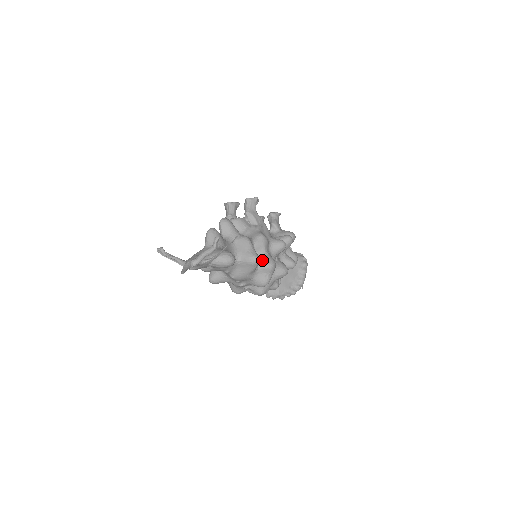
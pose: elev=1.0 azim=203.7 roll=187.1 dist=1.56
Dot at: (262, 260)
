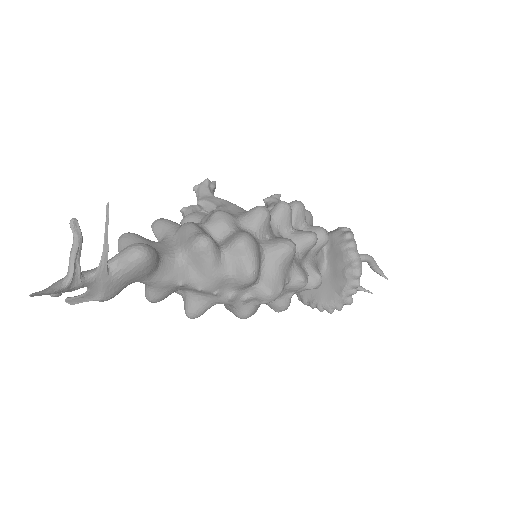
Dot at: (227, 241)
